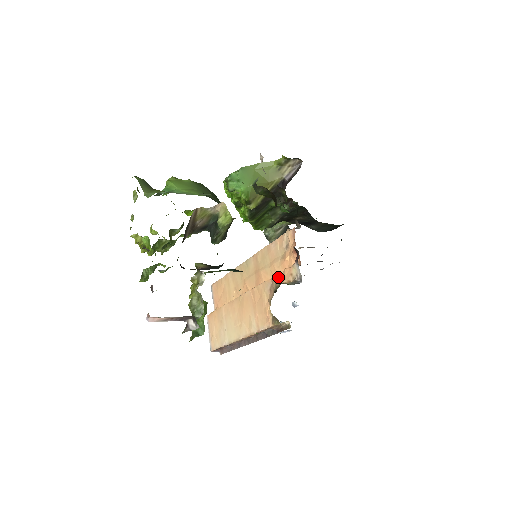
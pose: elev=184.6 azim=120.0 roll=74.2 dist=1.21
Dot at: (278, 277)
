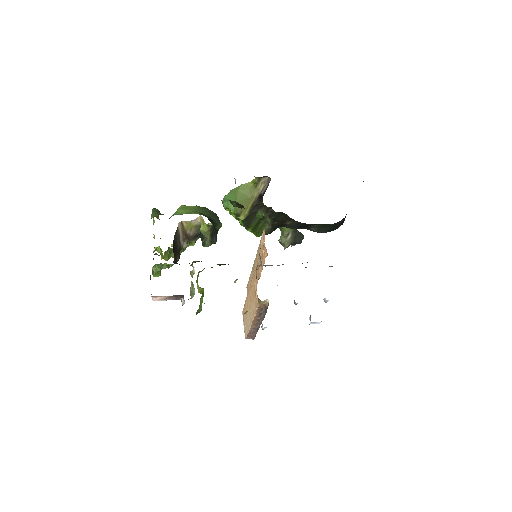
Dot at: (256, 266)
